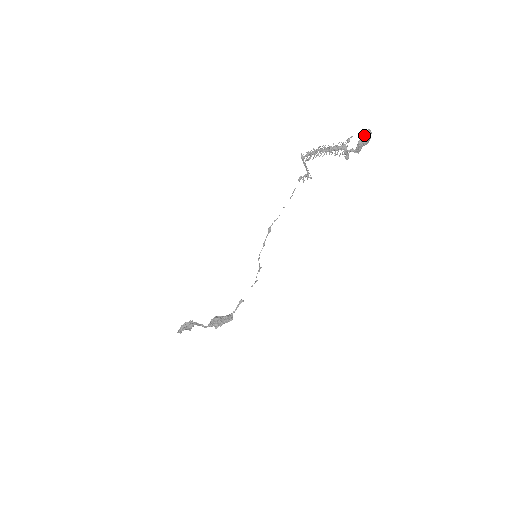
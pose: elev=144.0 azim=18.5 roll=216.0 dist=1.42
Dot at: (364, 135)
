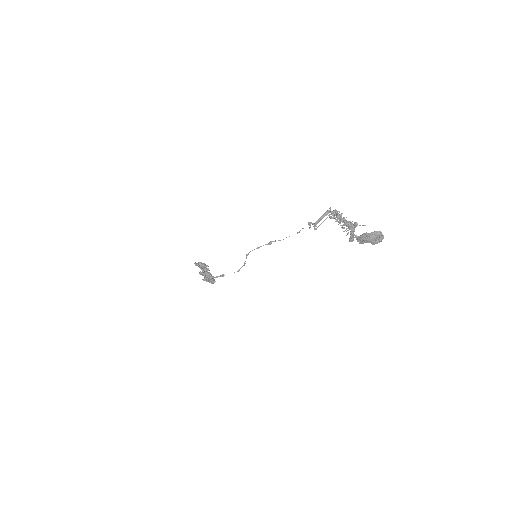
Dot at: (372, 232)
